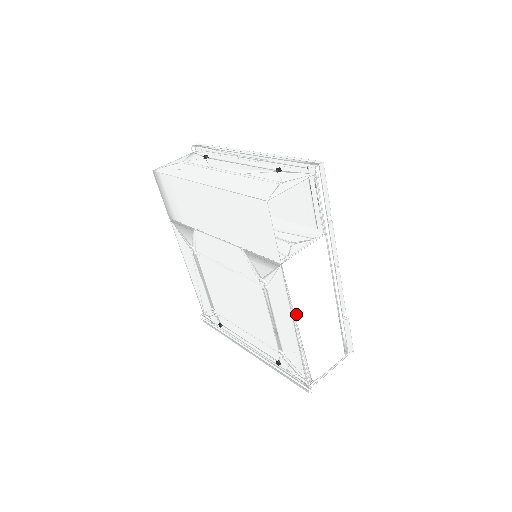
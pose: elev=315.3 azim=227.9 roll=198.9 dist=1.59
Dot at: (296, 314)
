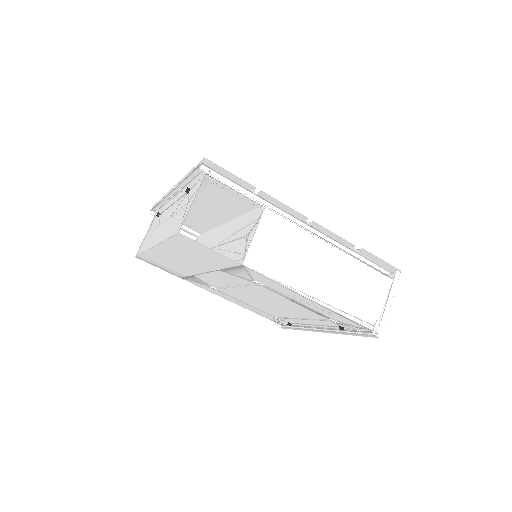
Dot at: (299, 289)
